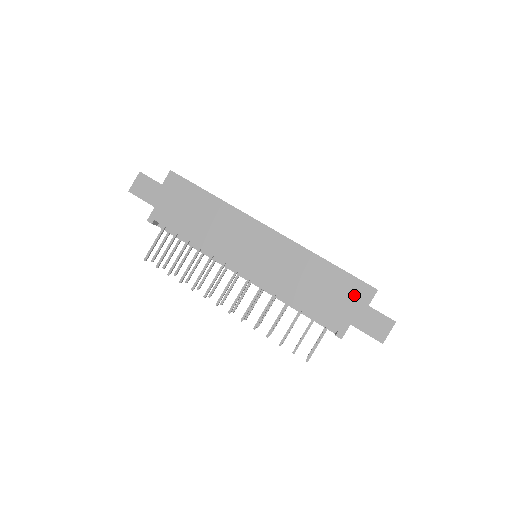
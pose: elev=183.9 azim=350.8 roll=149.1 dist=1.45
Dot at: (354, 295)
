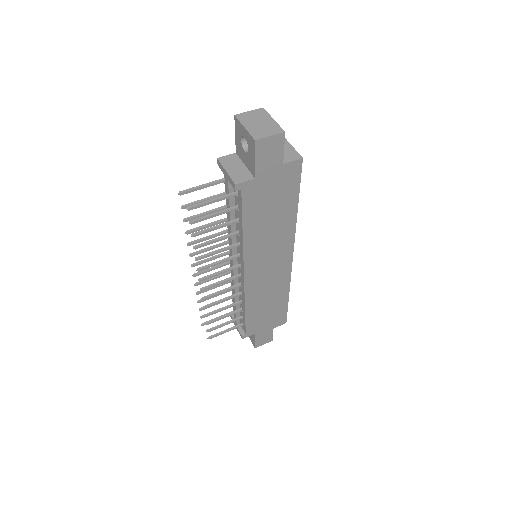
Dot at: (275, 320)
